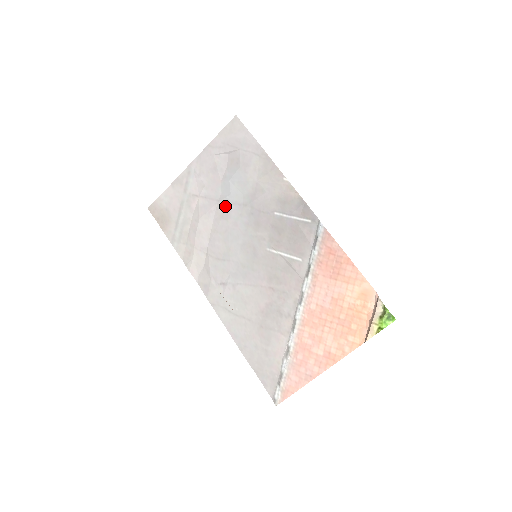
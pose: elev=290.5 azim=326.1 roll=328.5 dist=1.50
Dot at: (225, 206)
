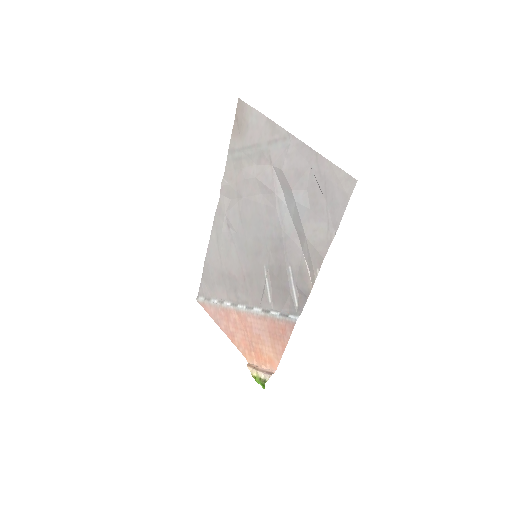
Dot at: (275, 205)
